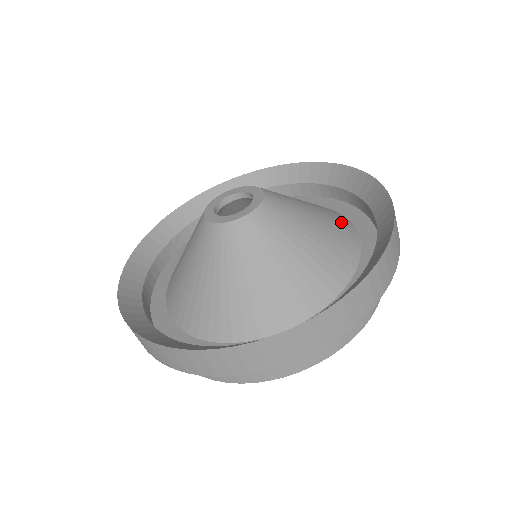
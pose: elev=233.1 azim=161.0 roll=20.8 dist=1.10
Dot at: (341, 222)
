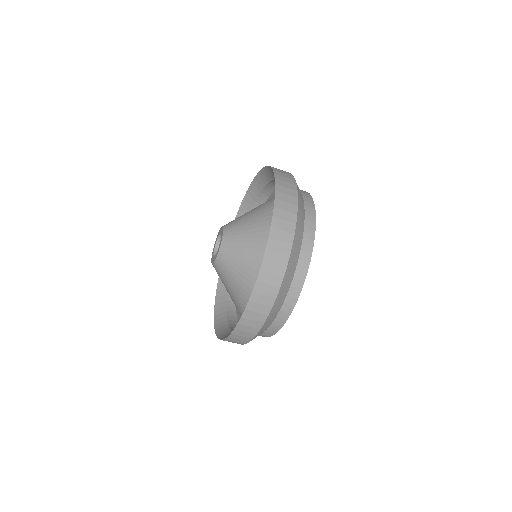
Dot at: occluded
